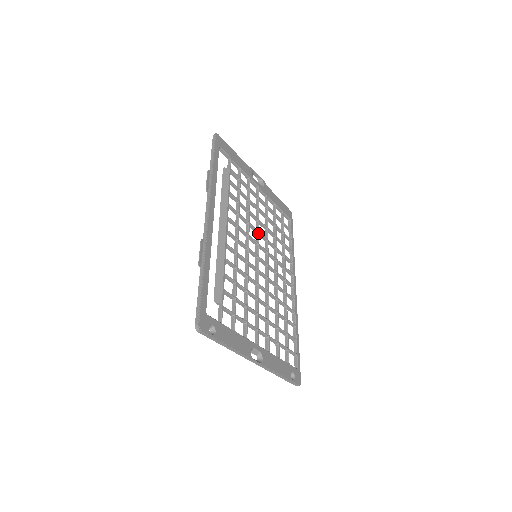
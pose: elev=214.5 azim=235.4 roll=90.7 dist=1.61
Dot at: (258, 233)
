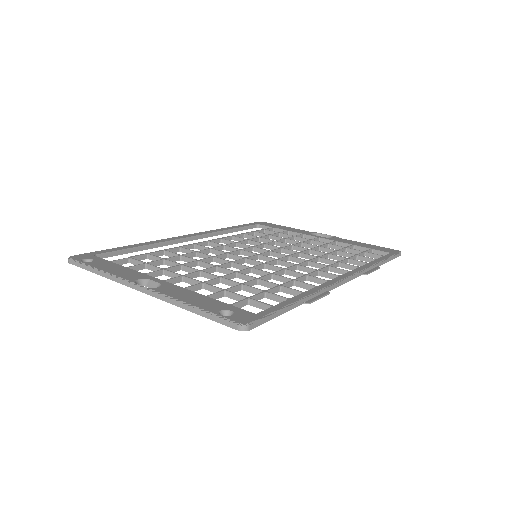
Dot at: (279, 248)
